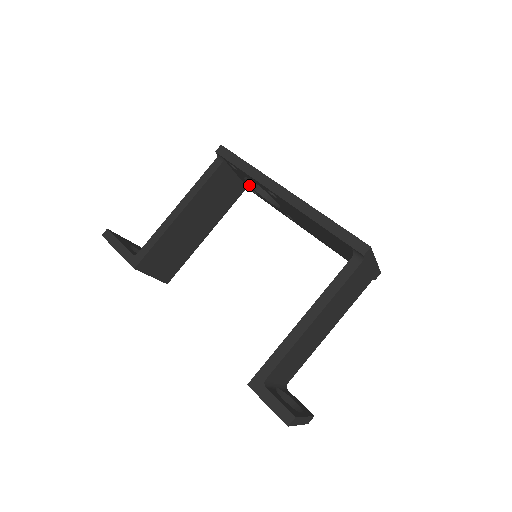
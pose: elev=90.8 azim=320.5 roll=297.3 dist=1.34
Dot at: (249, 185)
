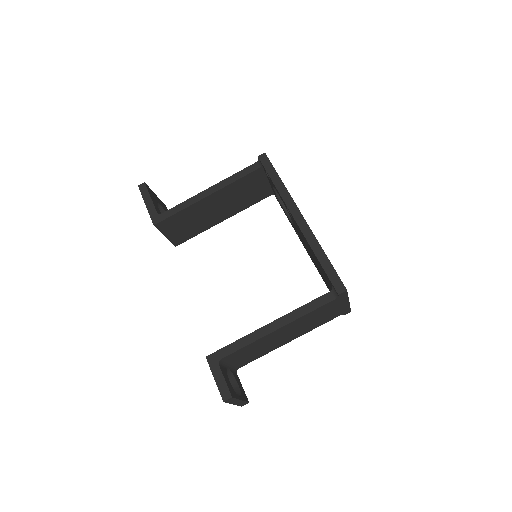
Dot at: (275, 193)
